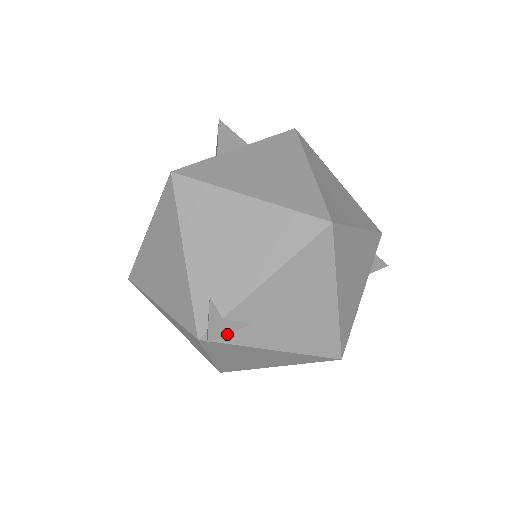
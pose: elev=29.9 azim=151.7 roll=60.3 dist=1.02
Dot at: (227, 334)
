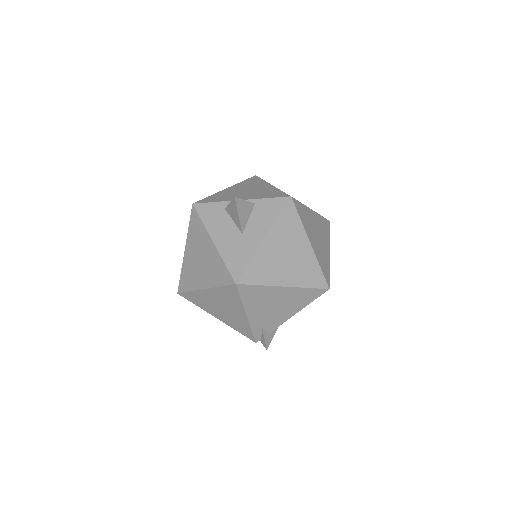
Dot at: occluded
